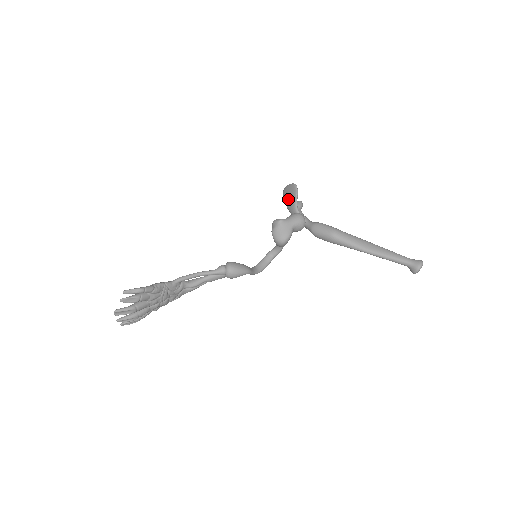
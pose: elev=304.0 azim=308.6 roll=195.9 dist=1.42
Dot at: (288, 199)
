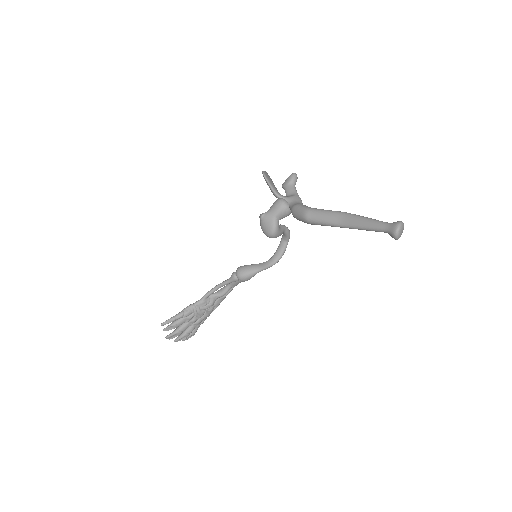
Dot at: occluded
